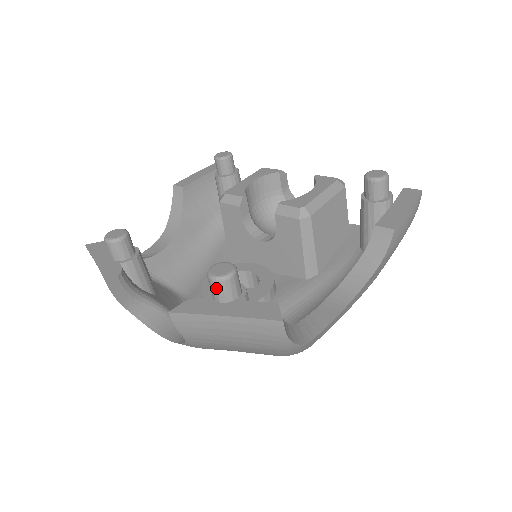
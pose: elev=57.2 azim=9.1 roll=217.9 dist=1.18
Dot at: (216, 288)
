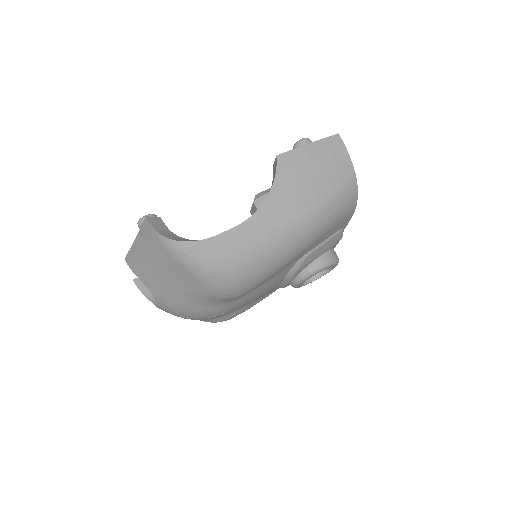
Dot at: occluded
